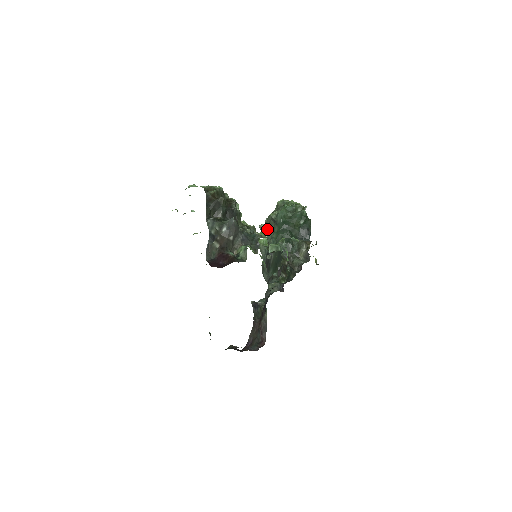
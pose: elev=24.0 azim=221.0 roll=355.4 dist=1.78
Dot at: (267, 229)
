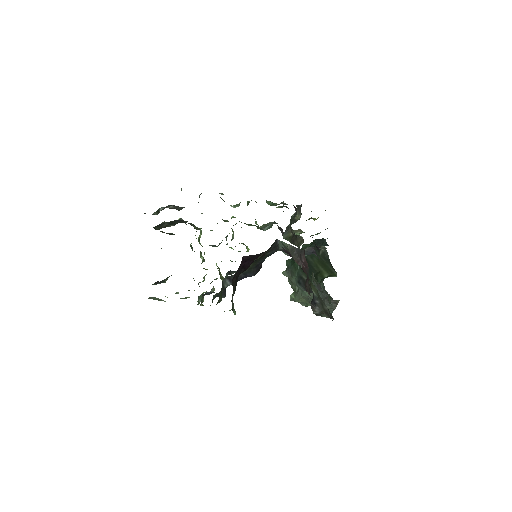
Dot at: occluded
